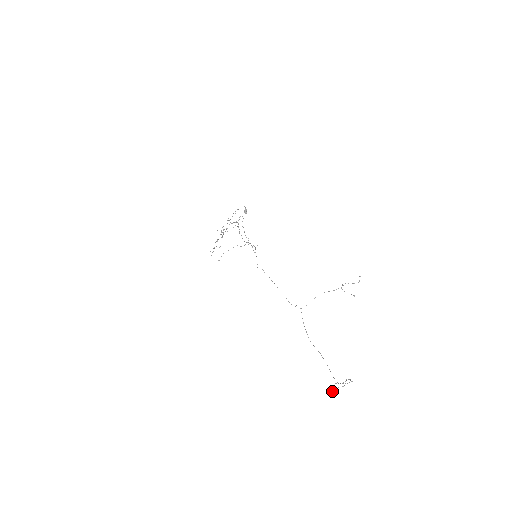
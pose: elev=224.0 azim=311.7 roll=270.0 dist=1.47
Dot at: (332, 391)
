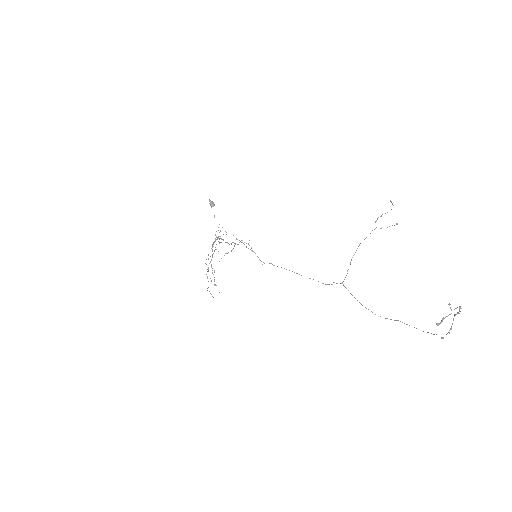
Dot at: (437, 325)
